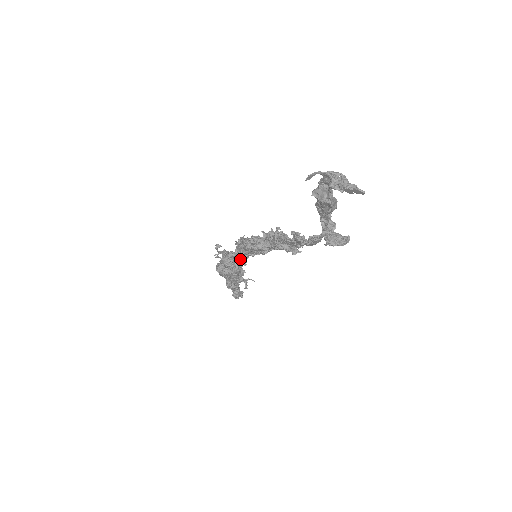
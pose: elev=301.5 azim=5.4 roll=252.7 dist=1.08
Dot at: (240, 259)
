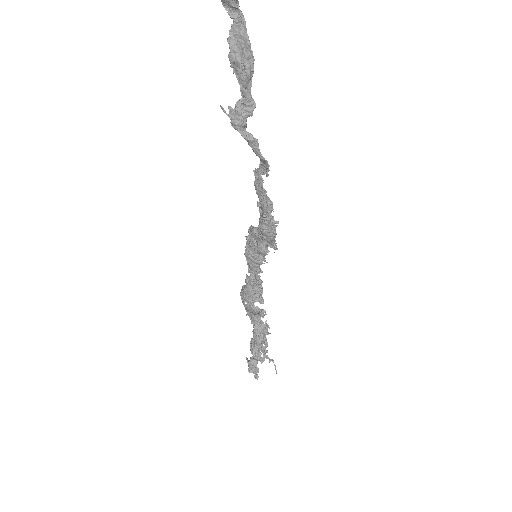
Dot at: (246, 254)
